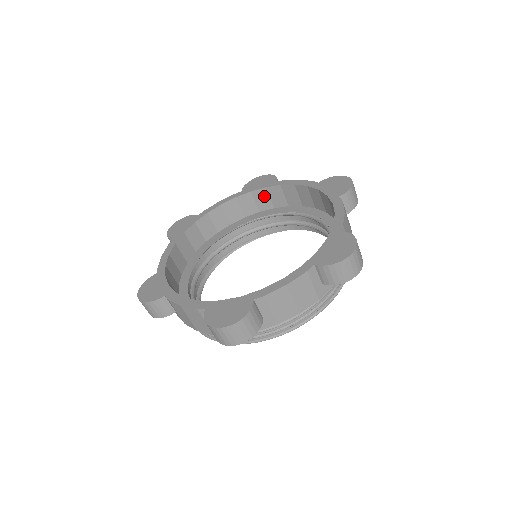
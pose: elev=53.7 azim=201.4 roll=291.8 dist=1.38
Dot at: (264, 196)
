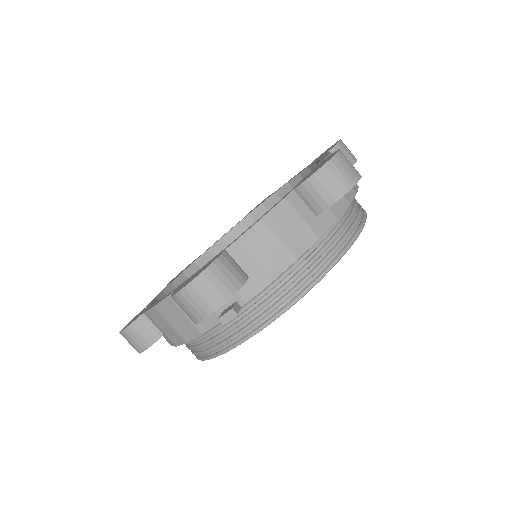
Dot at: occluded
